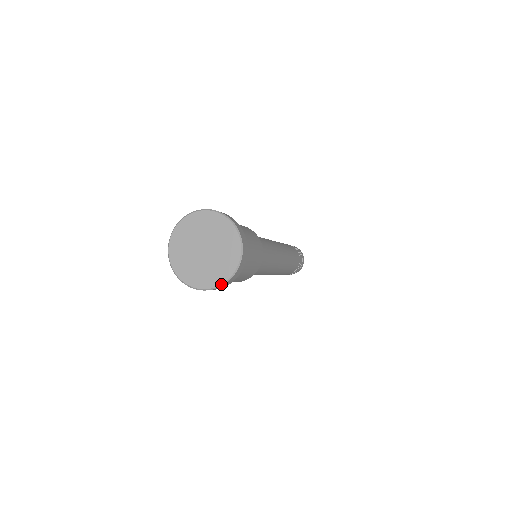
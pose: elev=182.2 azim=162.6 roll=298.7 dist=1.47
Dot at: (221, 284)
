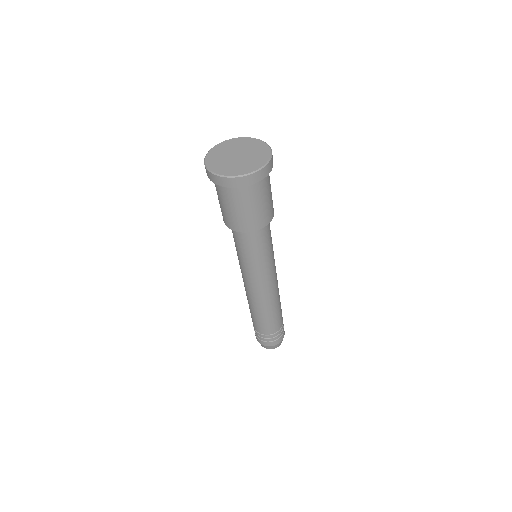
Dot at: (250, 172)
